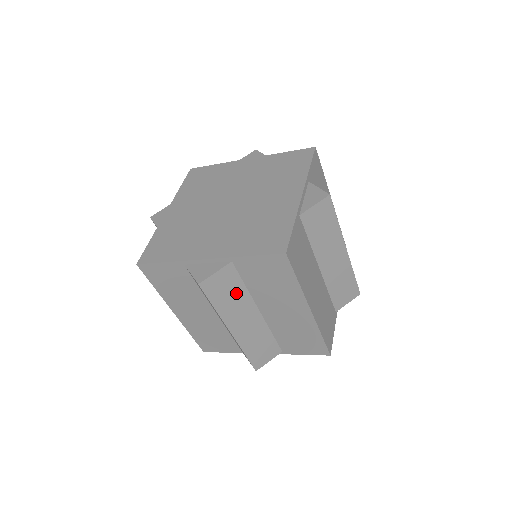
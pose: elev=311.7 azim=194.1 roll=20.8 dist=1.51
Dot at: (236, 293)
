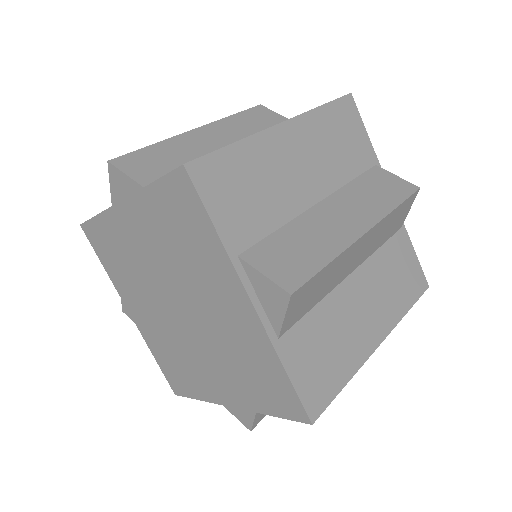
Dot at: occluded
